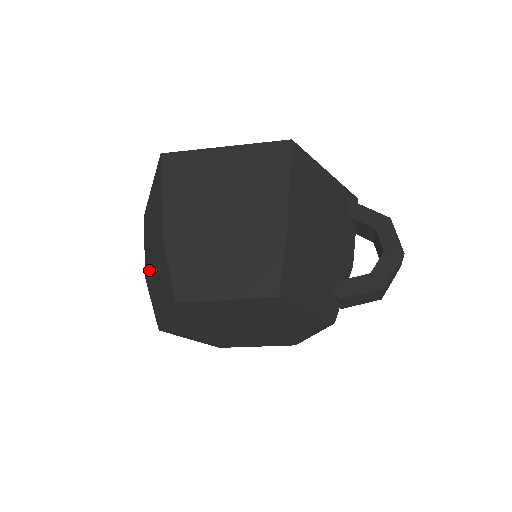
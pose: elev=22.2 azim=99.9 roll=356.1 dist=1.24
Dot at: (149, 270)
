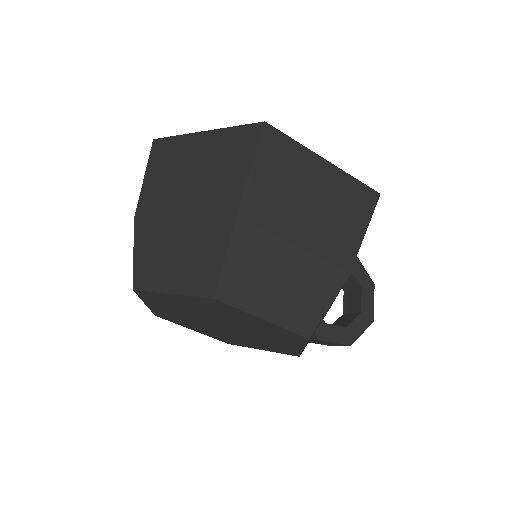
Dot at: (157, 220)
